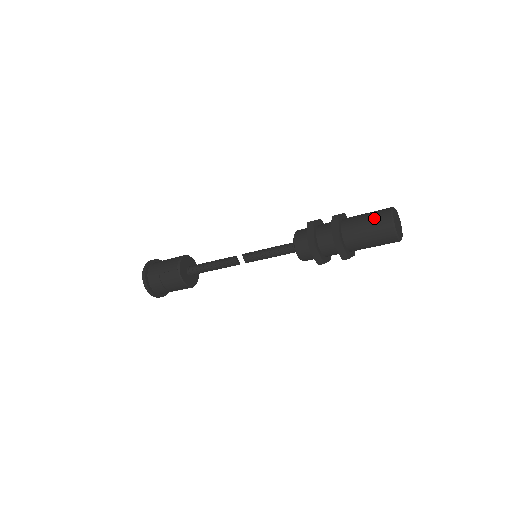
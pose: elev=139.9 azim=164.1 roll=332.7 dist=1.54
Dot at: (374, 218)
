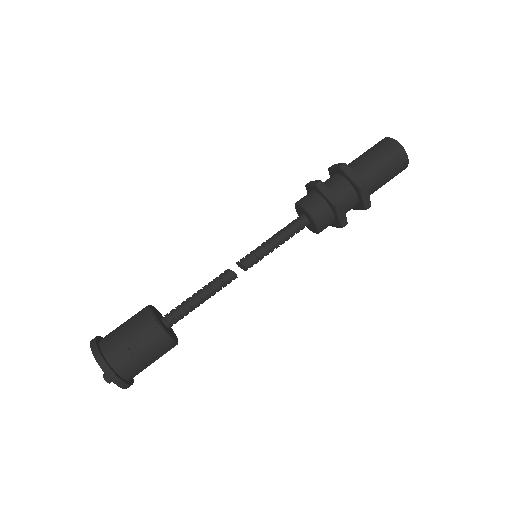
Dot at: (383, 152)
